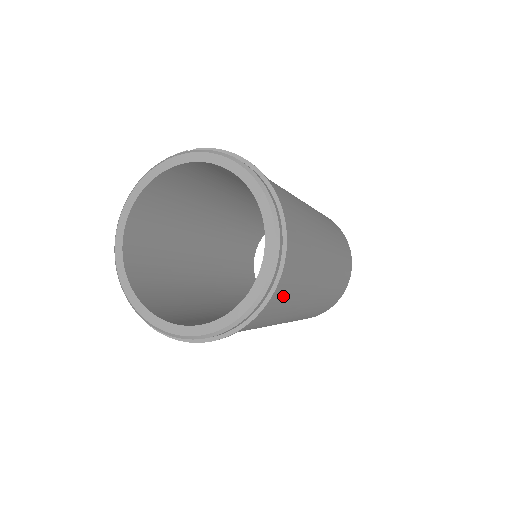
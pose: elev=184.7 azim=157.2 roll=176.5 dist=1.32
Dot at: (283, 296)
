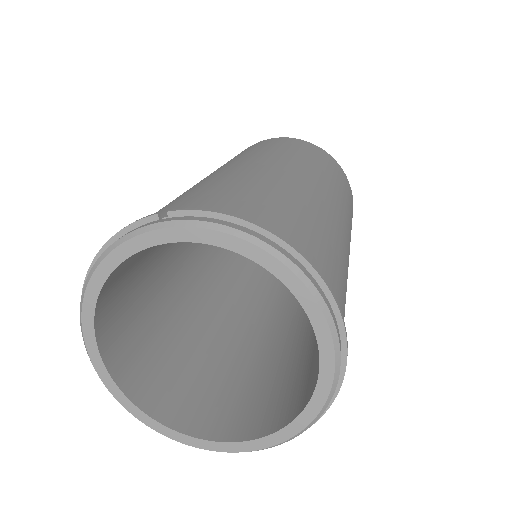
Dot at: occluded
